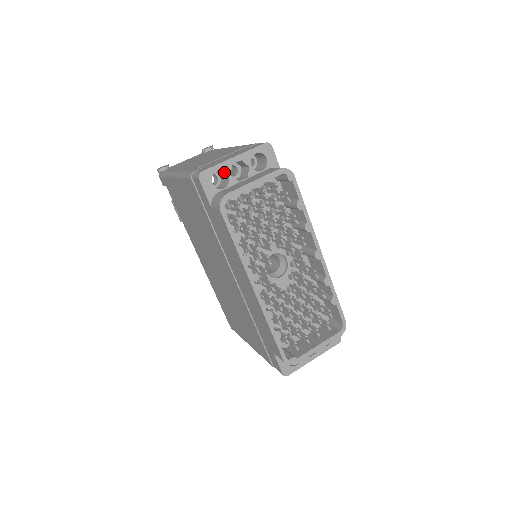
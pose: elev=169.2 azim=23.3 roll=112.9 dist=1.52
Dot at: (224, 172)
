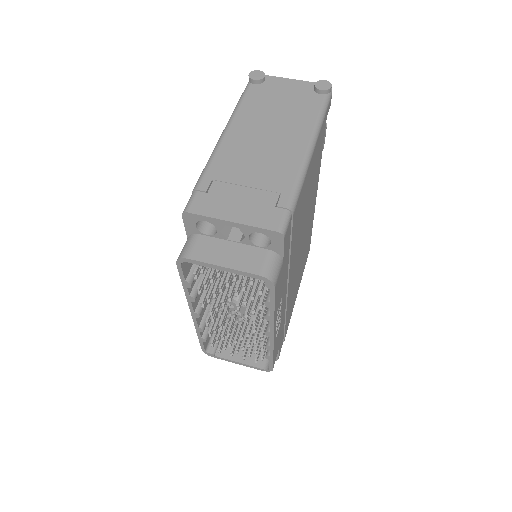
Dot at: (216, 223)
